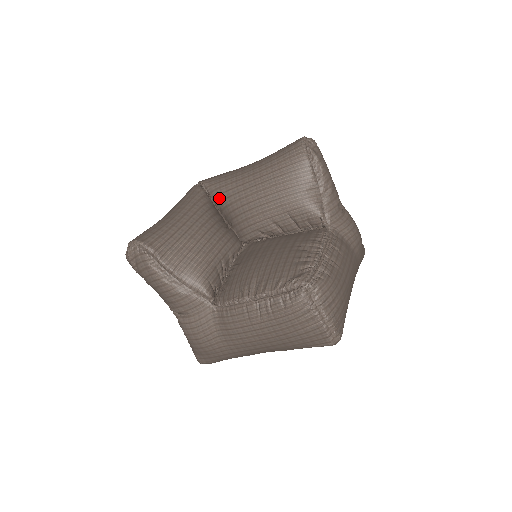
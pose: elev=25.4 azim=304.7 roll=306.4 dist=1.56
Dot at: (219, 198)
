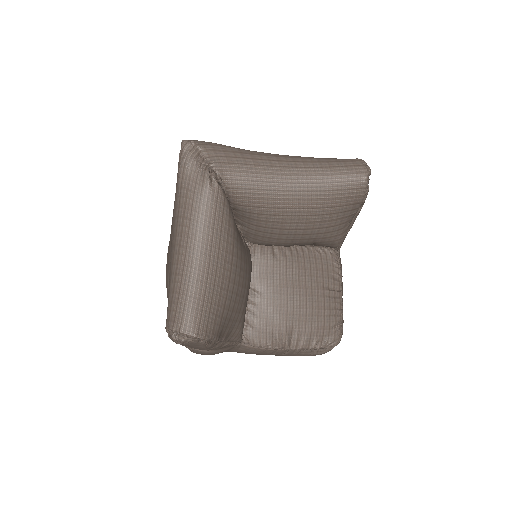
Dot at: (244, 208)
